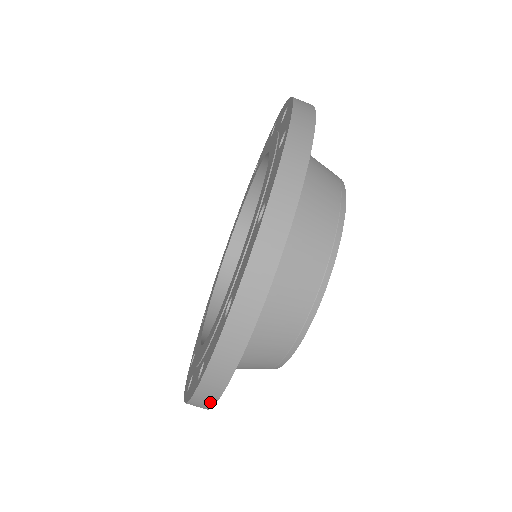
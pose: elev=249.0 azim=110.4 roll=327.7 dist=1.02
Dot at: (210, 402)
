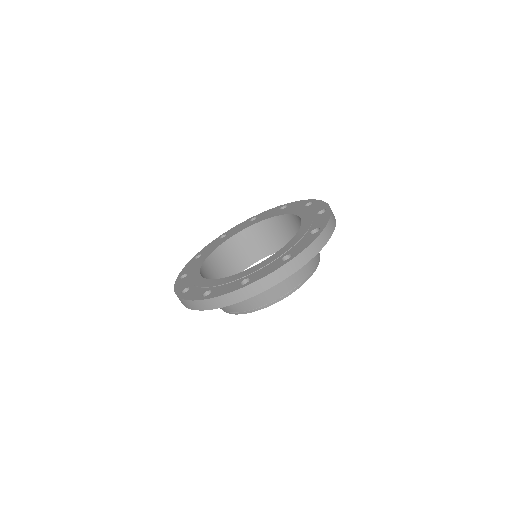
Dot at: (199, 308)
